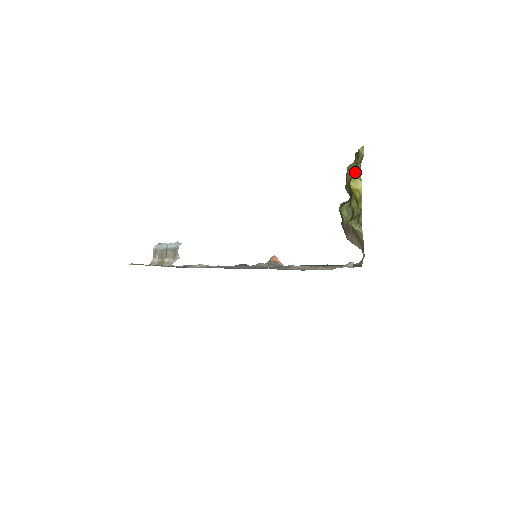
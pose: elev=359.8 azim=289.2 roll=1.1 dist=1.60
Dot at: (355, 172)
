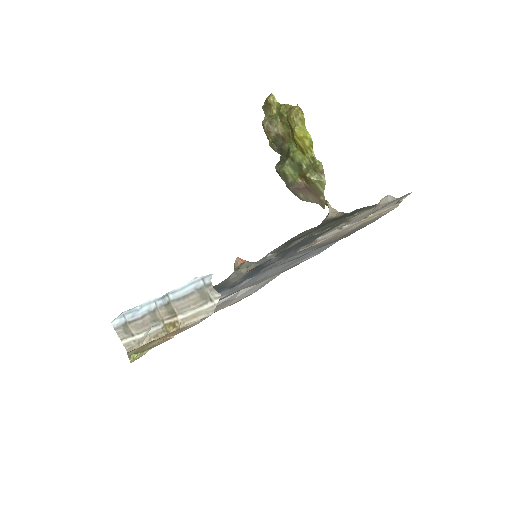
Dot at: (294, 119)
